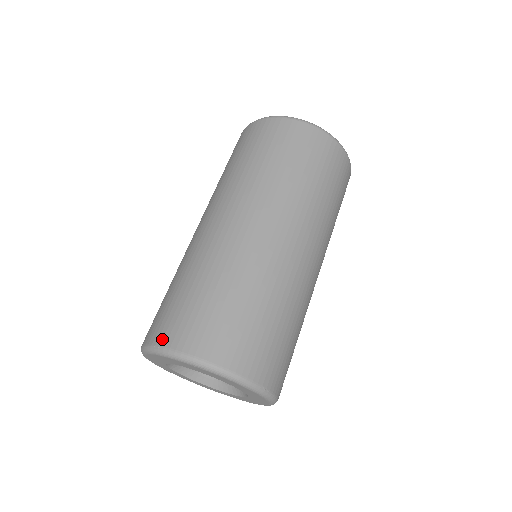
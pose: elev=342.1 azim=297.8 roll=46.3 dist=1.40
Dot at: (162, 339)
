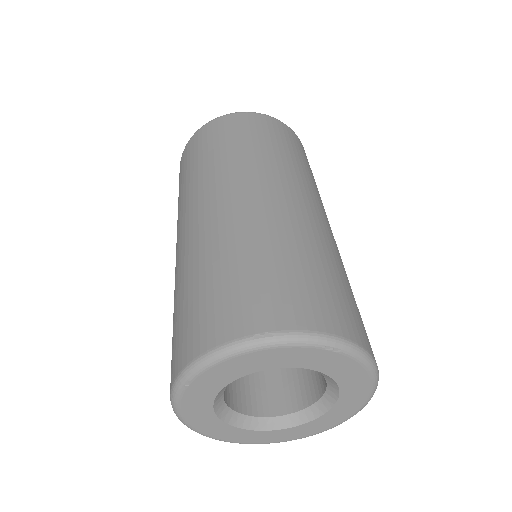
Dot at: (263, 323)
